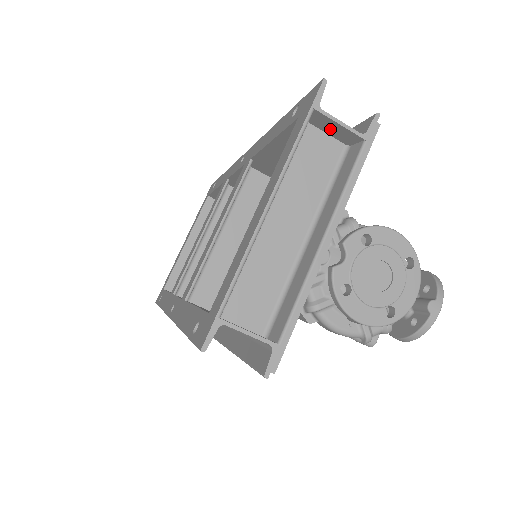
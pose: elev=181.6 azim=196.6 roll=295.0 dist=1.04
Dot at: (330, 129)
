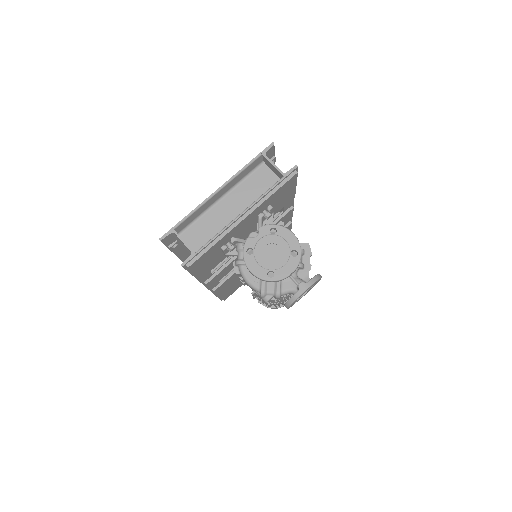
Dot at: (272, 168)
